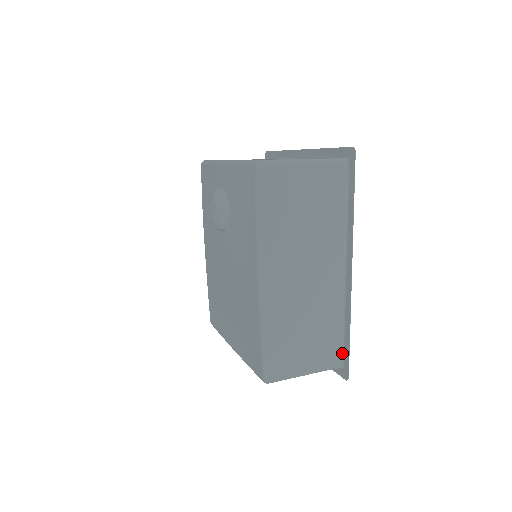
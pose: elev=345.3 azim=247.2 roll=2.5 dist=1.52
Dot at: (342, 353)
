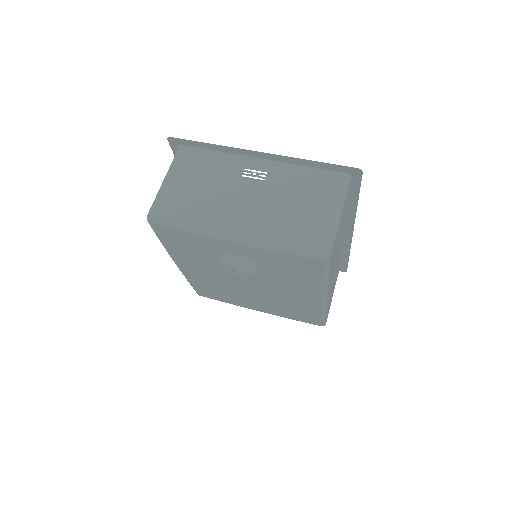
Dot at: (341, 264)
